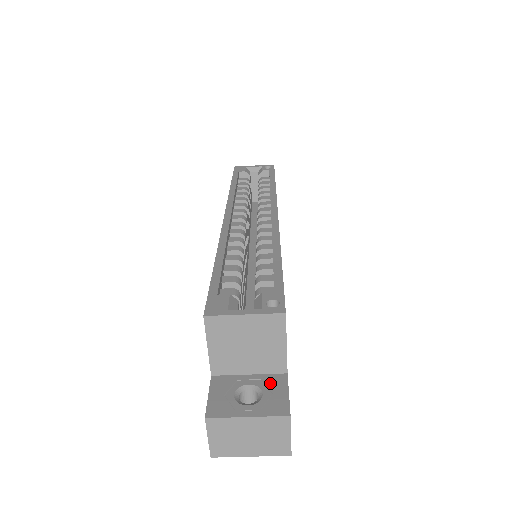
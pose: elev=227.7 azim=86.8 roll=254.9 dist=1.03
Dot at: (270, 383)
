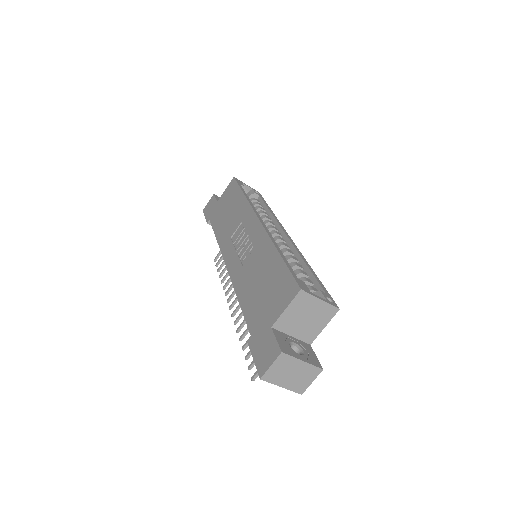
Dot at: (305, 346)
